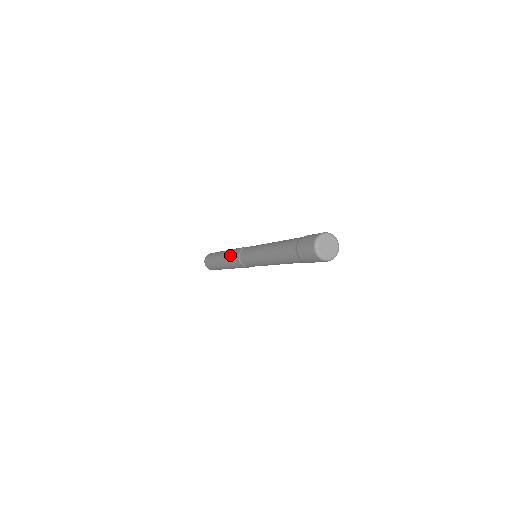
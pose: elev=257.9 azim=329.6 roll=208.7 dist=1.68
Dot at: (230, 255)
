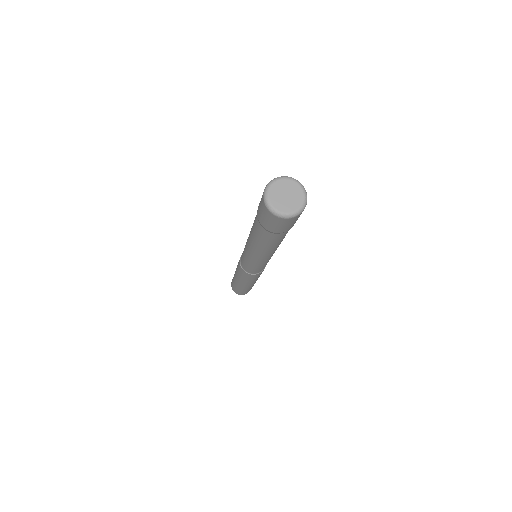
Dot at: (237, 266)
